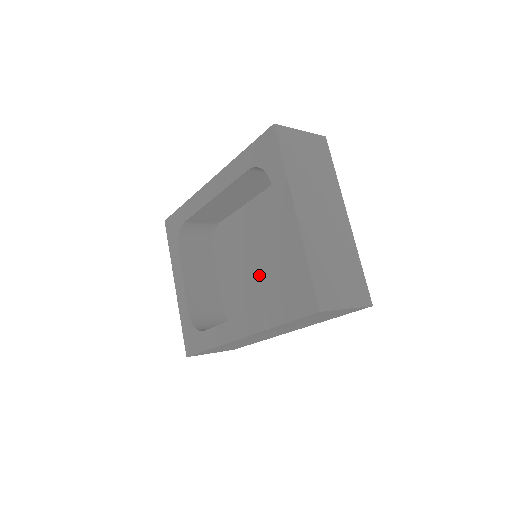
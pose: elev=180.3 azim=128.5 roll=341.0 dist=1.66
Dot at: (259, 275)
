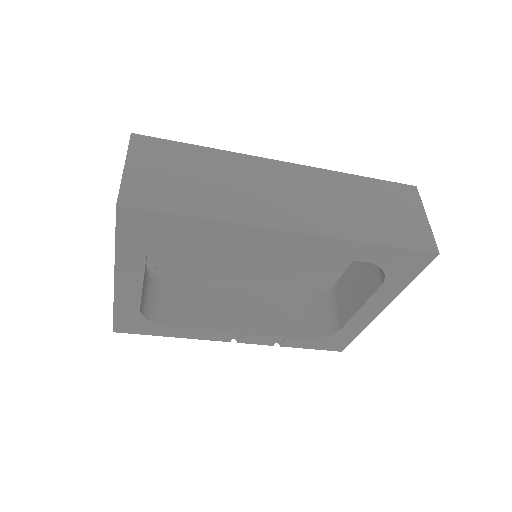
Dot at: (237, 257)
